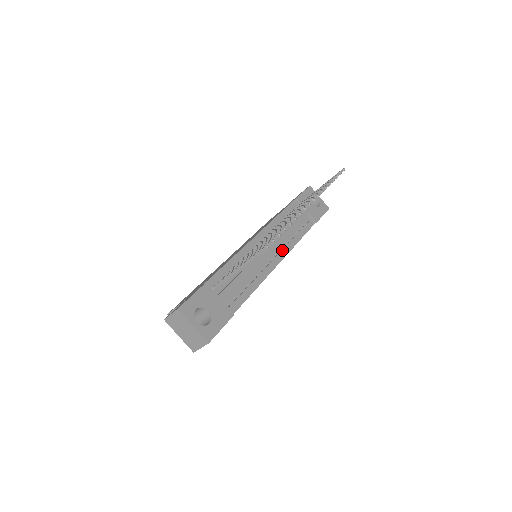
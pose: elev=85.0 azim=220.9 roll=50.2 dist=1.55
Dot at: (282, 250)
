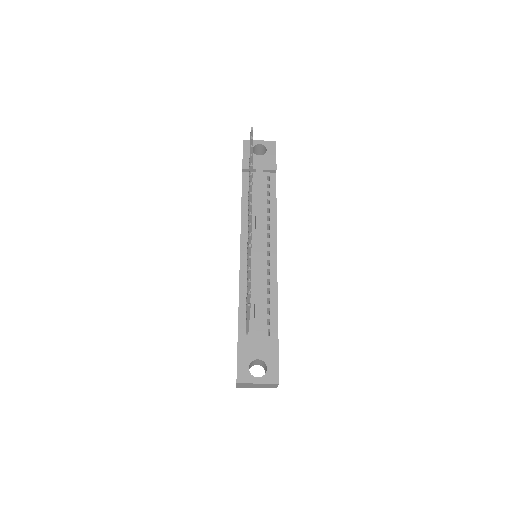
Dot at: (270, 233)
